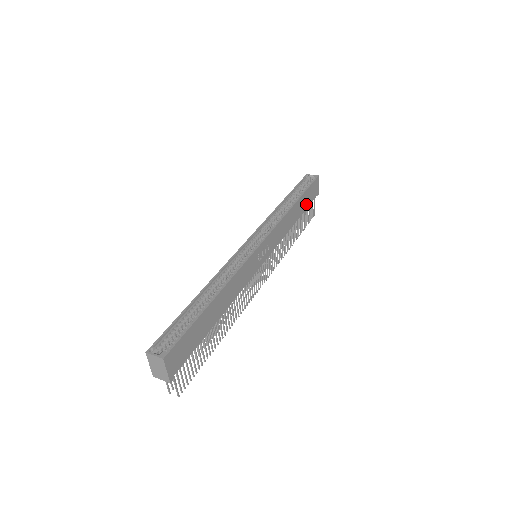
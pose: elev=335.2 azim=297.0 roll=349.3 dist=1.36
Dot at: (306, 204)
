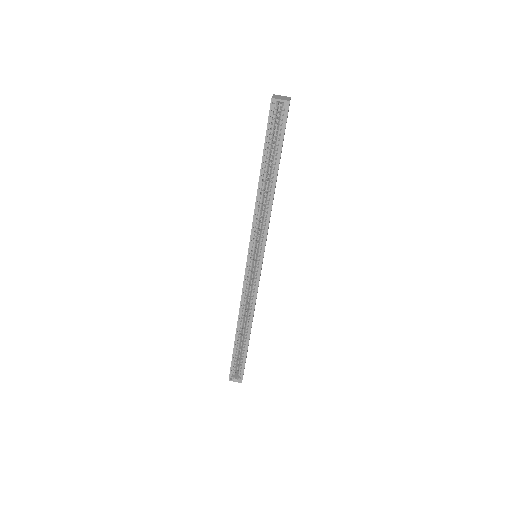
Dot at: (282, 146)
